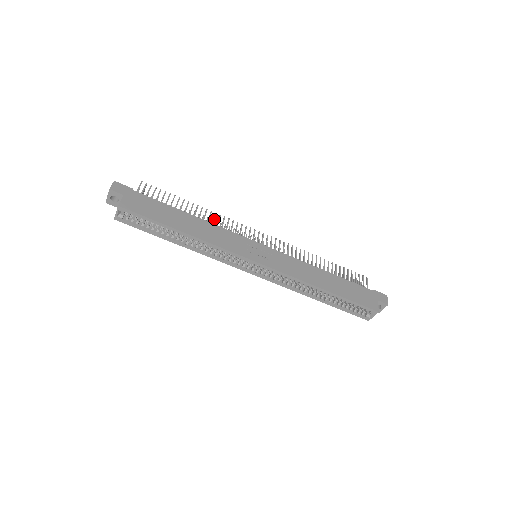
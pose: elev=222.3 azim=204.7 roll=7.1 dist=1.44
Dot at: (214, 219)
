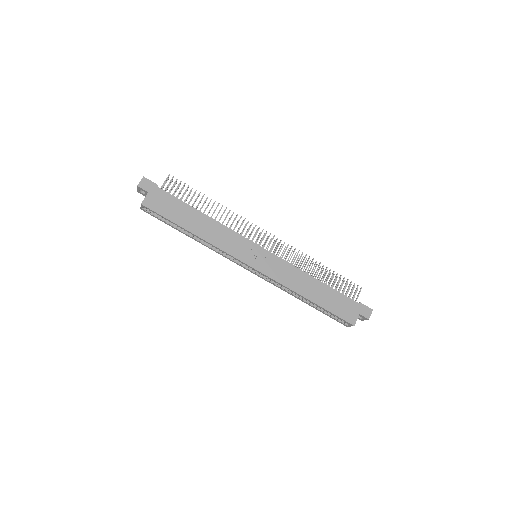
Dot at: (226, 217)
